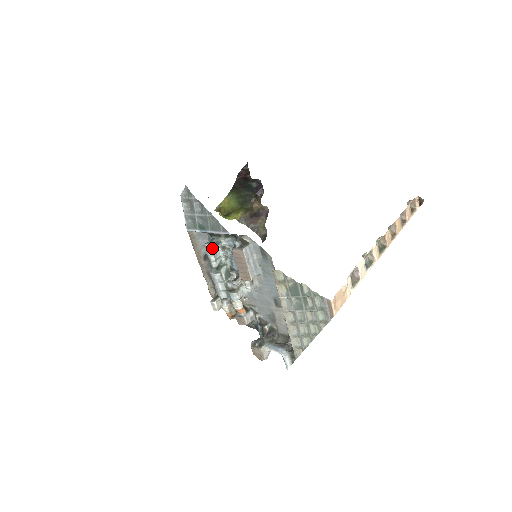
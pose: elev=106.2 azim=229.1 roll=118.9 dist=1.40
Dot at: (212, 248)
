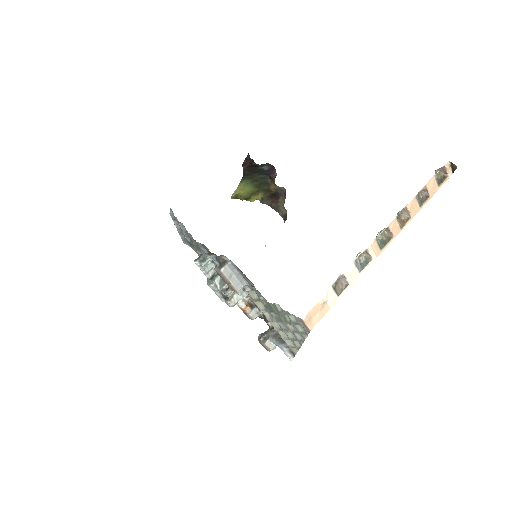
Dot at: (200, 265)
